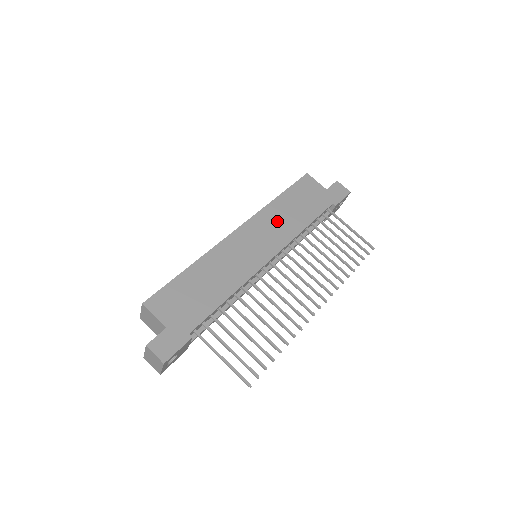
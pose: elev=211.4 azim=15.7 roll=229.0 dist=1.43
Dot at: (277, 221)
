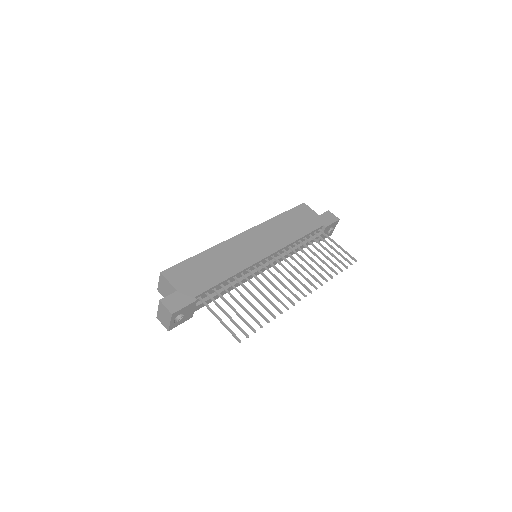
Dot at: (275, 232)
